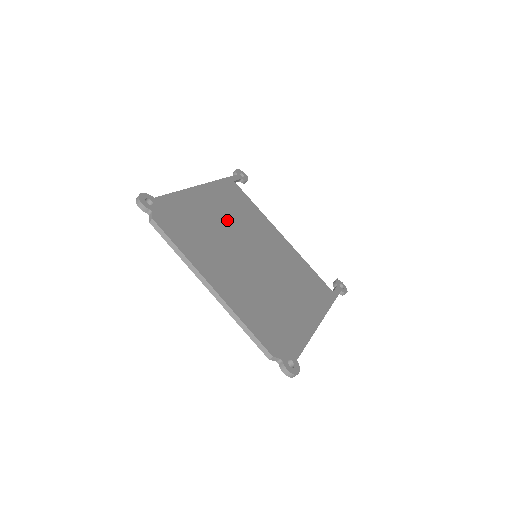
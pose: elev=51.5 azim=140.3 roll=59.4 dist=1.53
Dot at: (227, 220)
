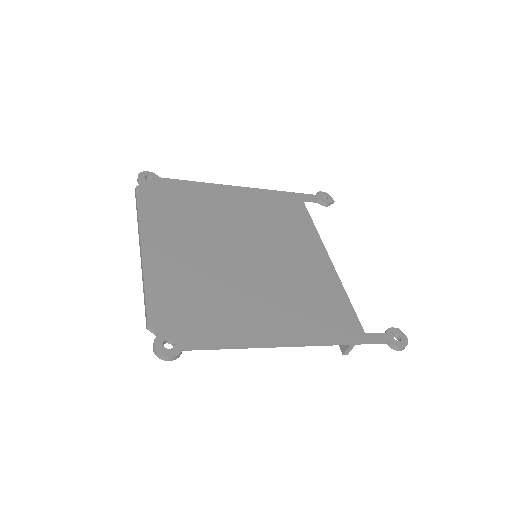
Dot at: (242, 217)
